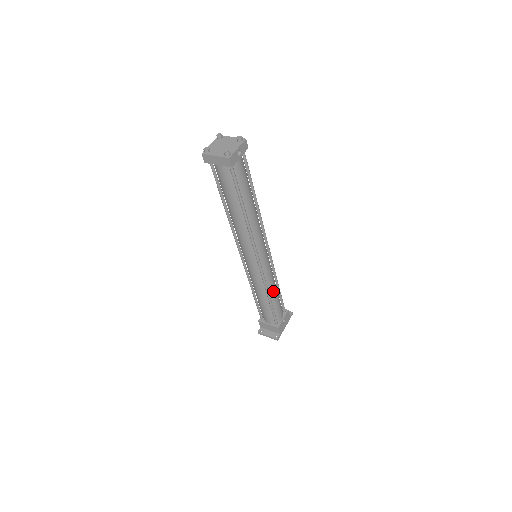
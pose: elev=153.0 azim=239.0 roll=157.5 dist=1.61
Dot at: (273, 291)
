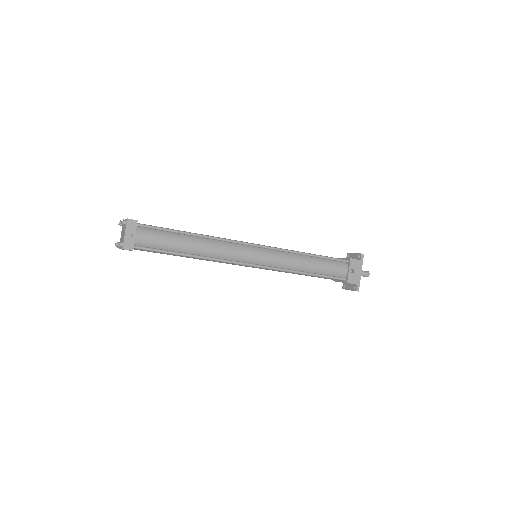
Dot at: (304, 266)
